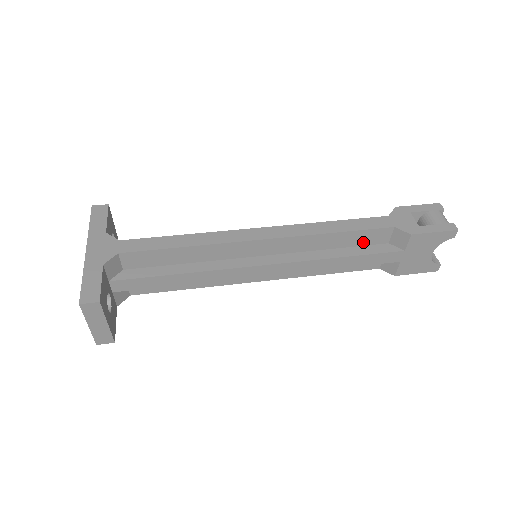
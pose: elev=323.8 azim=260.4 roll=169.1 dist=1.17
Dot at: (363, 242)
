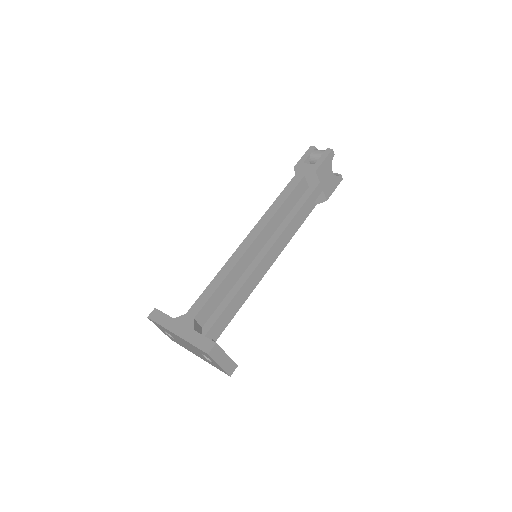
Dot at: (298, 198)
